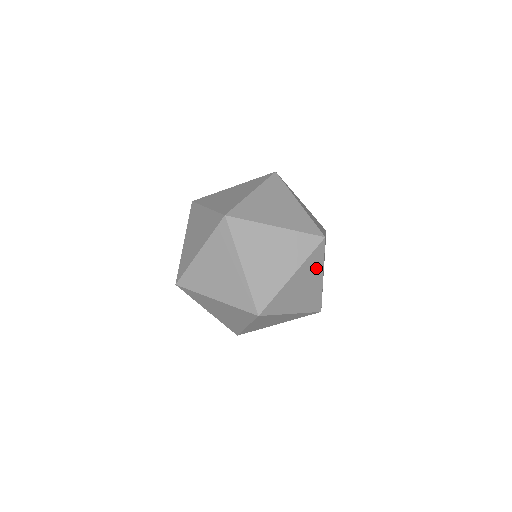
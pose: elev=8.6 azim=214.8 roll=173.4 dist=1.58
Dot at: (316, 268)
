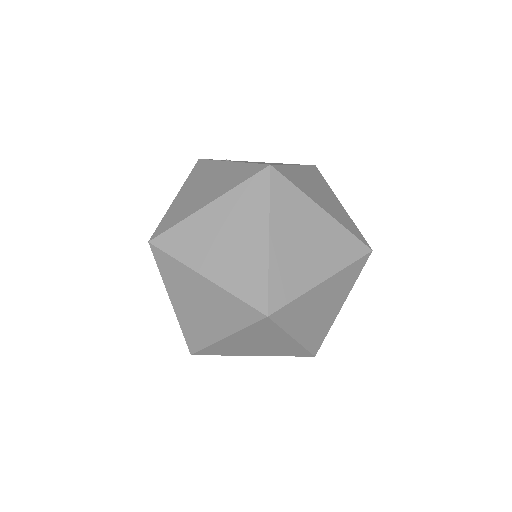
Dot at: (271, 334)
